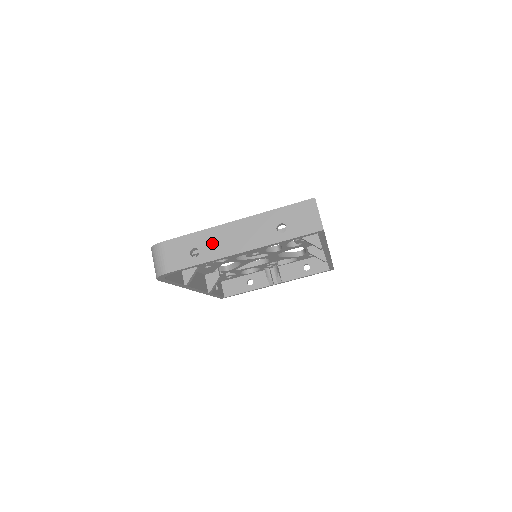
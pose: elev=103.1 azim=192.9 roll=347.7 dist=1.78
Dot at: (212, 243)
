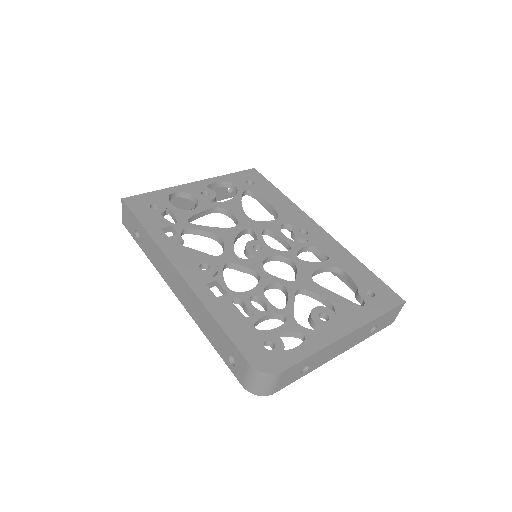
Dot at: (323, 357)
